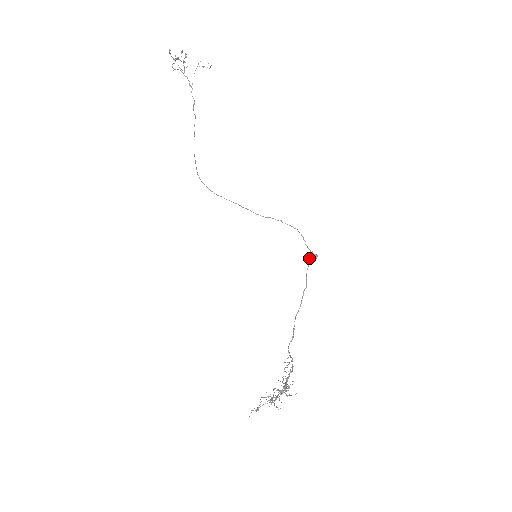
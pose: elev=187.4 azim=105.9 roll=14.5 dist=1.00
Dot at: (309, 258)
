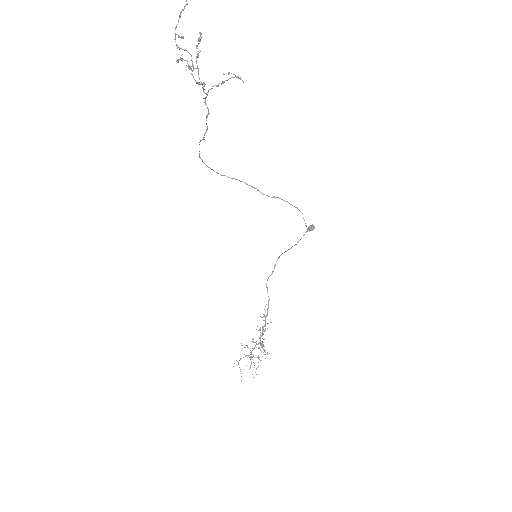
Dot at: occluded
